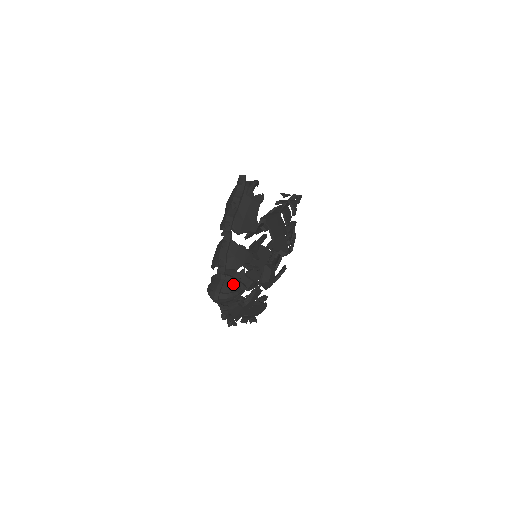
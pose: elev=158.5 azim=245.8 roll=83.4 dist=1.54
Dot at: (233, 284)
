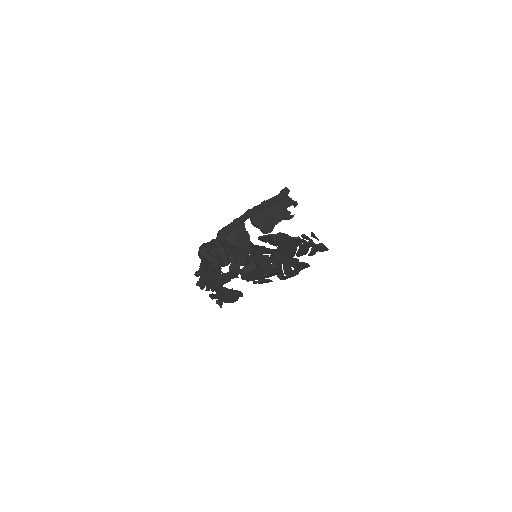
Dot at: (221, 254)
